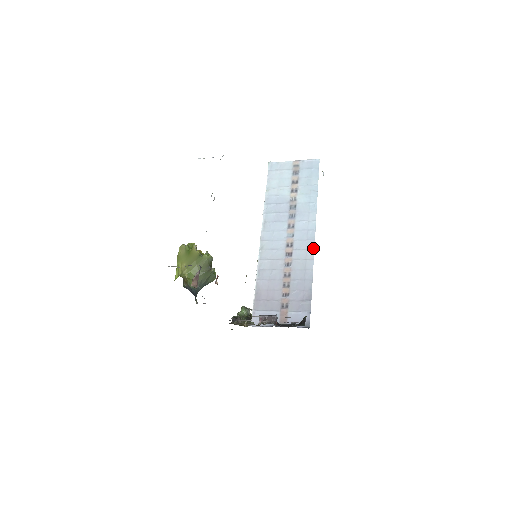
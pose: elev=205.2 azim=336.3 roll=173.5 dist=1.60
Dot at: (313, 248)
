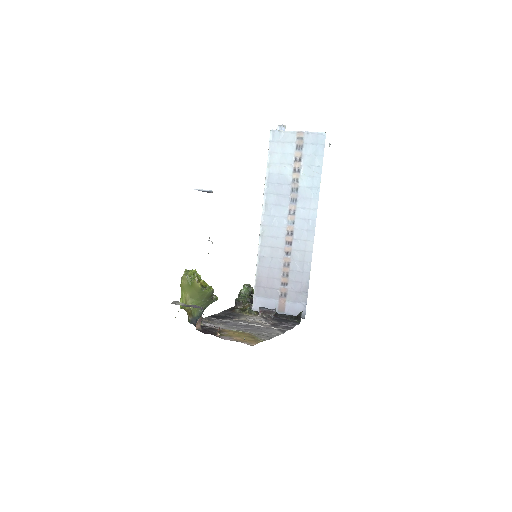
Dot at: (313, 240)
